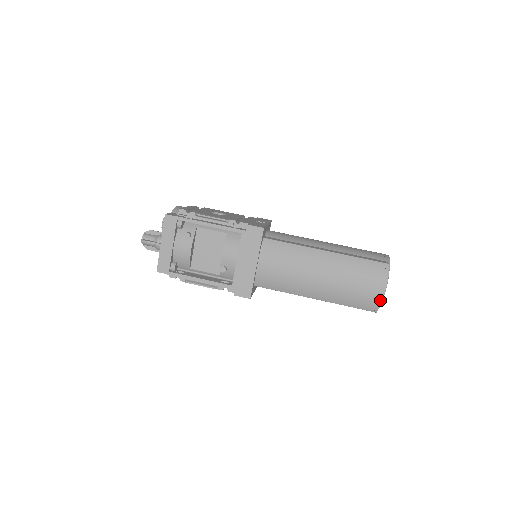
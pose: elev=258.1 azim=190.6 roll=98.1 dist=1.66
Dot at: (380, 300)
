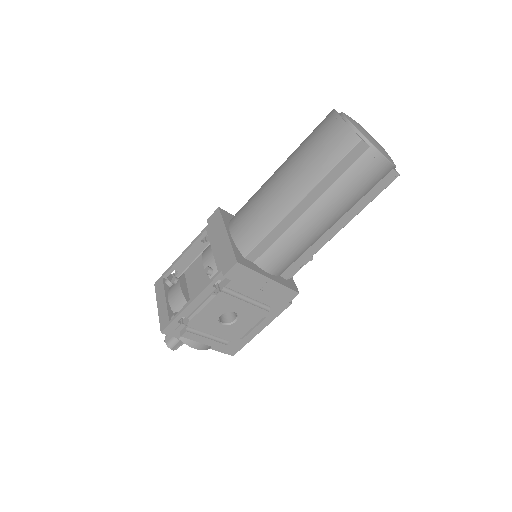
Dot at: (347, 126)
